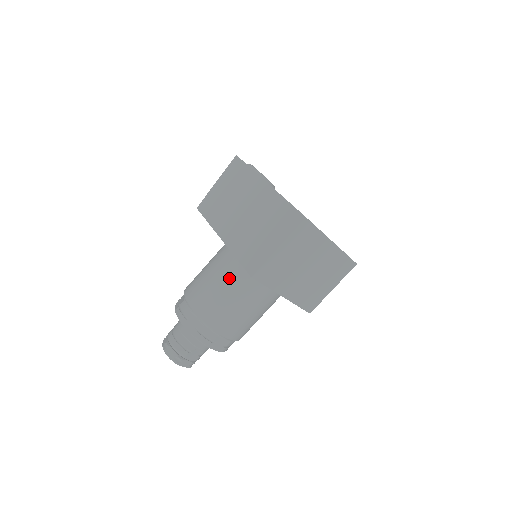
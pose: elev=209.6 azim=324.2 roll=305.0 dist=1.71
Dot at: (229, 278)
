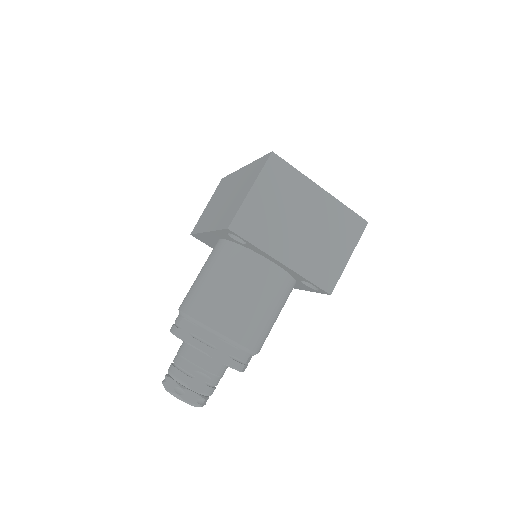
Dot at: (218, 263)
